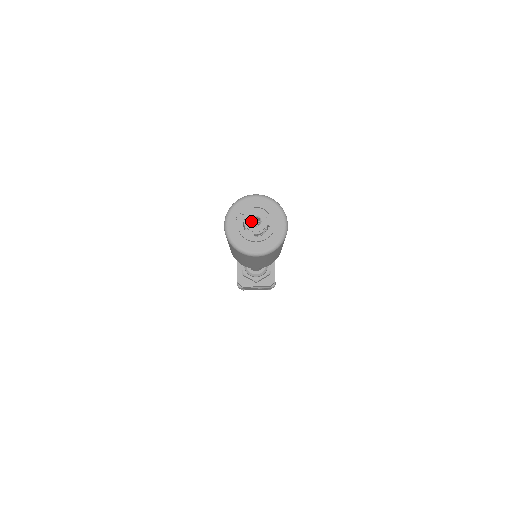
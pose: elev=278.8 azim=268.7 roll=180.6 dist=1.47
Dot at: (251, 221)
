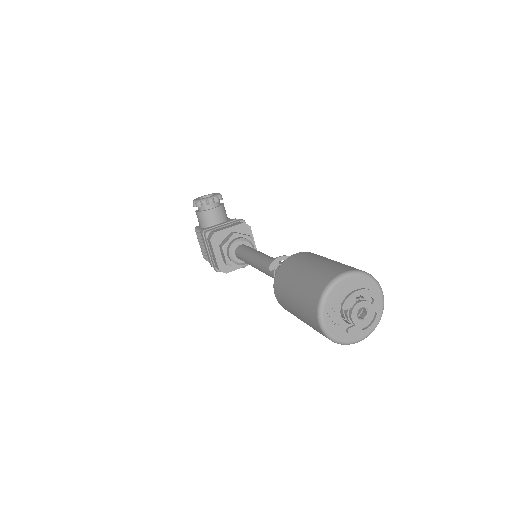
Dot at: (357, 315)
